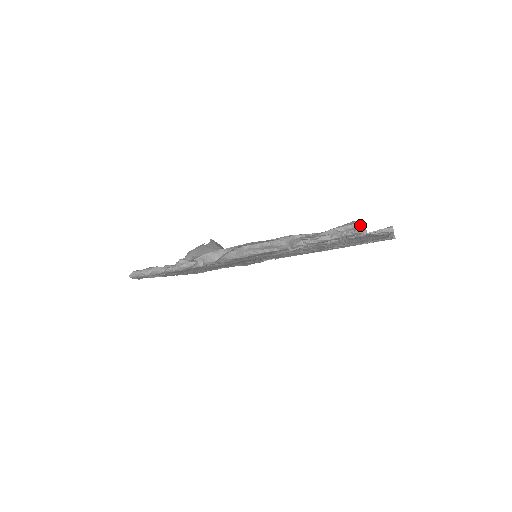
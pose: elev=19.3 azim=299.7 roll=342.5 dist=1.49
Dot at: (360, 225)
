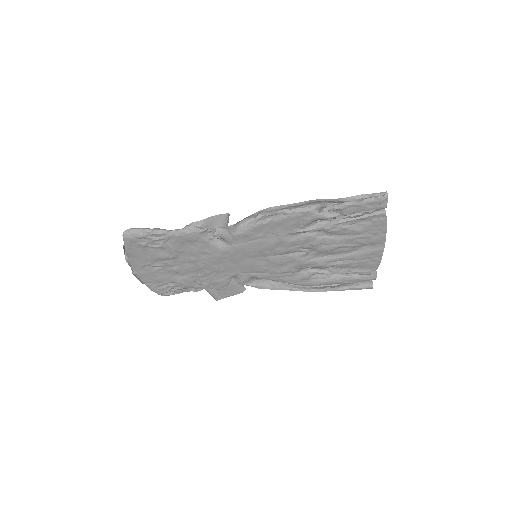
Dot at: occluded
